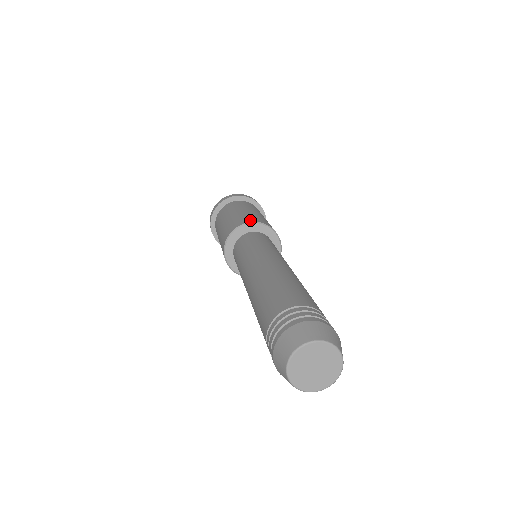
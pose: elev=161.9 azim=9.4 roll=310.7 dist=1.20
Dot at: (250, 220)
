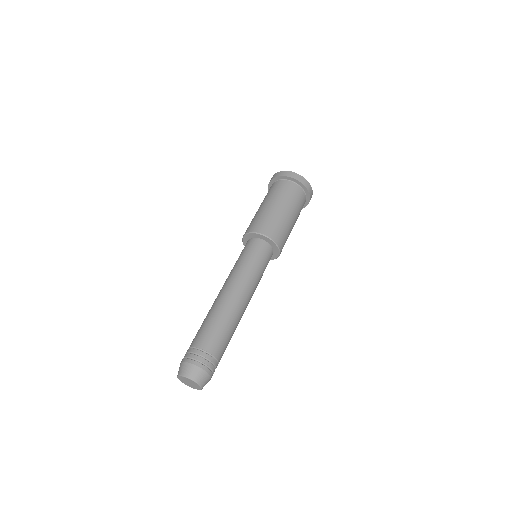
Dot at: (277, 239)
